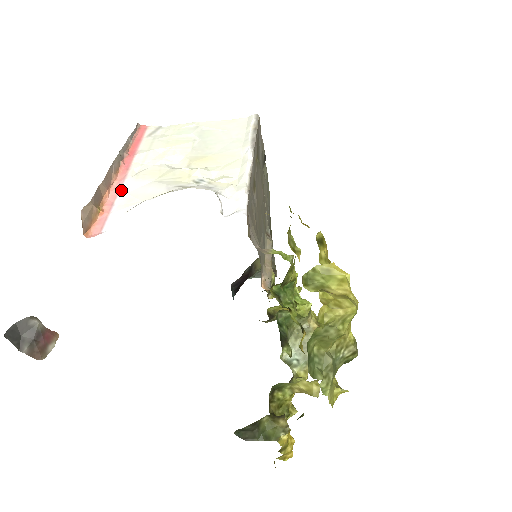
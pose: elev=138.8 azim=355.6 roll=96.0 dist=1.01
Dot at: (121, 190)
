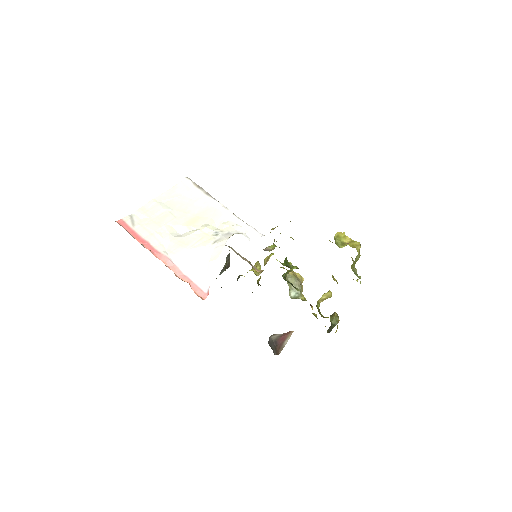
Dot at: (177, 266)
